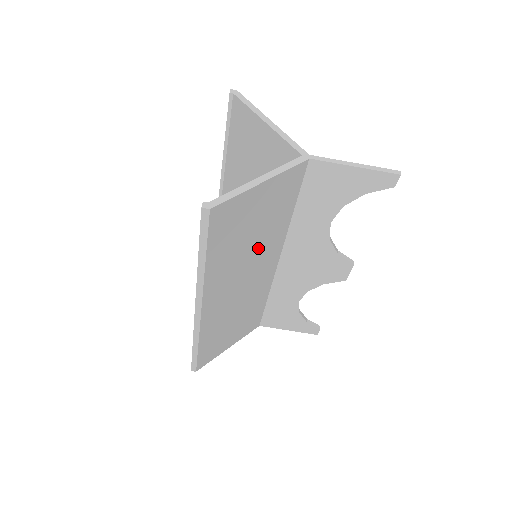
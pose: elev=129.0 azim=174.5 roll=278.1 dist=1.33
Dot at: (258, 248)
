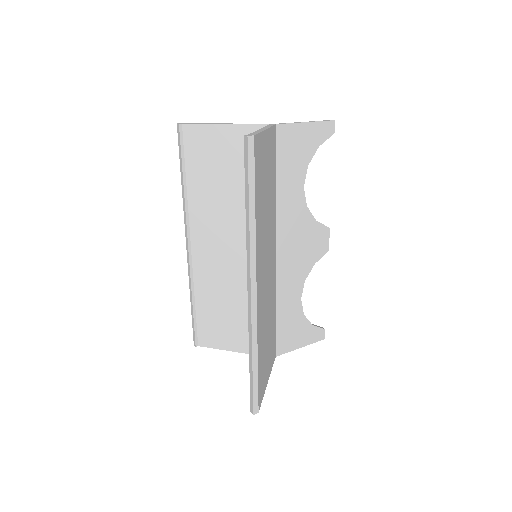
Dot at: (269, 220)
